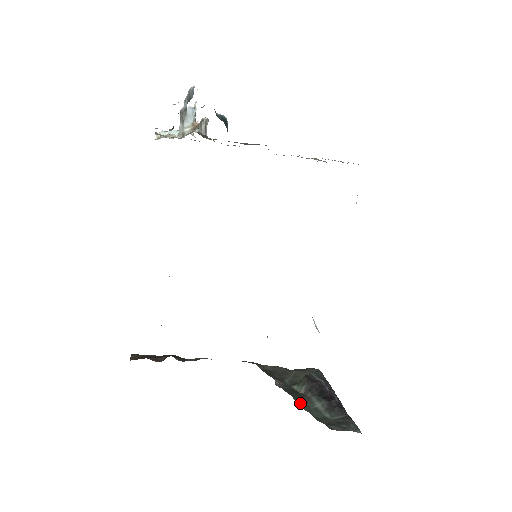
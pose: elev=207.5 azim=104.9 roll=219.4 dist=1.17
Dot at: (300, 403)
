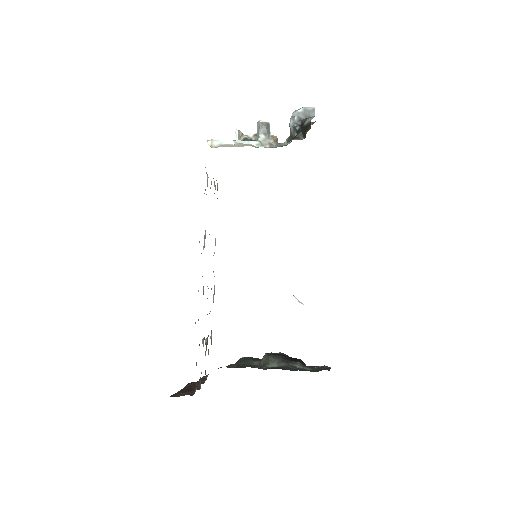
Dot at: (292, 370)
